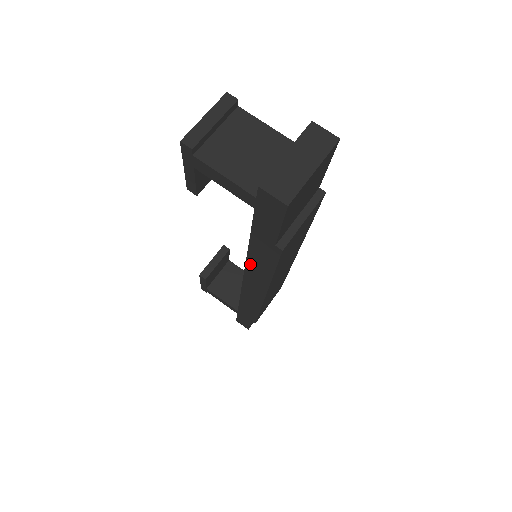
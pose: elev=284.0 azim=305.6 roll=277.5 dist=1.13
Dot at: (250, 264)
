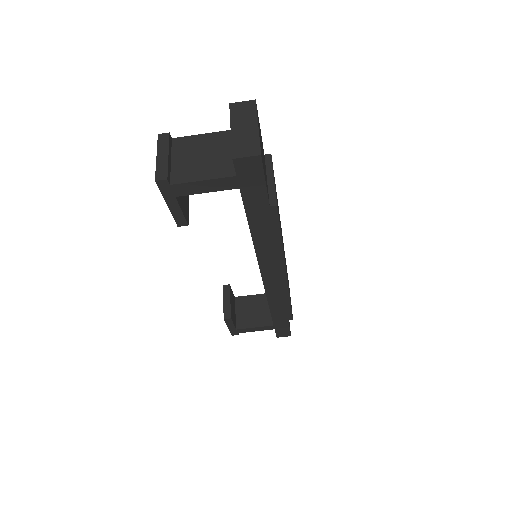
Dot at: (260, 251)
